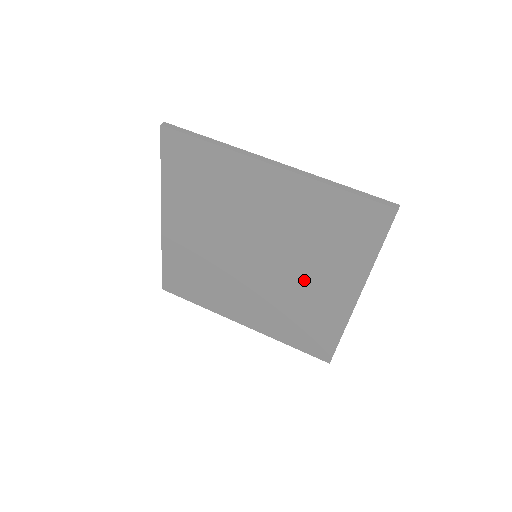
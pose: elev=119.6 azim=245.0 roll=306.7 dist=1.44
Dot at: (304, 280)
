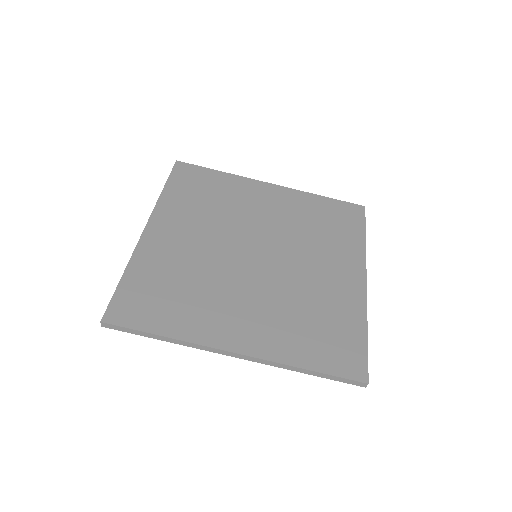
Dot at: occluded
